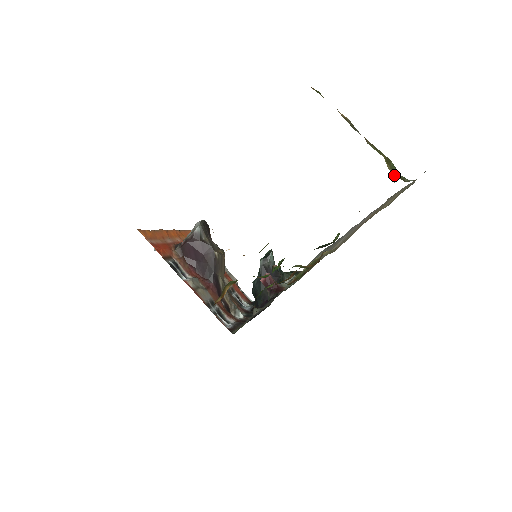
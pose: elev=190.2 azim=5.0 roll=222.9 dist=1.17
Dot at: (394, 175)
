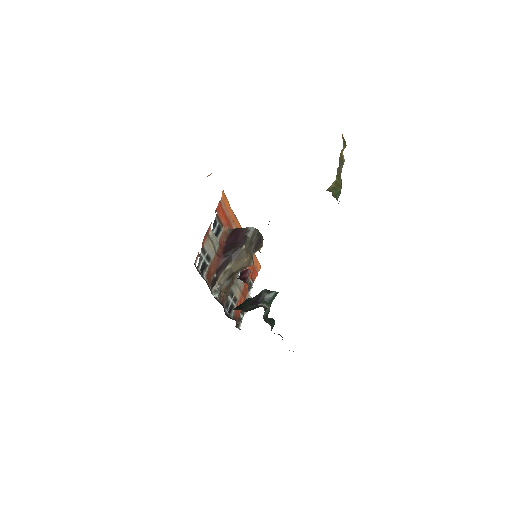
Dot at: (331, 189)
